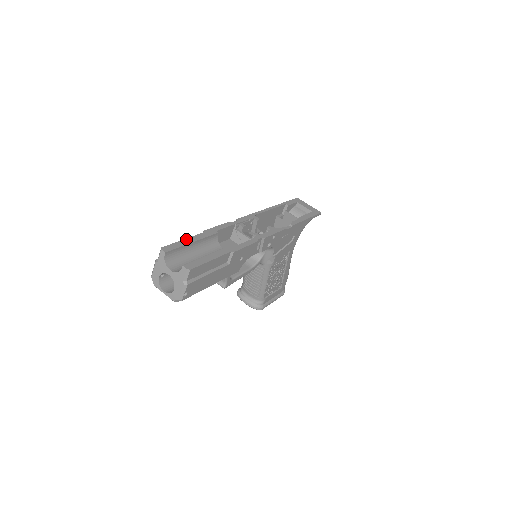
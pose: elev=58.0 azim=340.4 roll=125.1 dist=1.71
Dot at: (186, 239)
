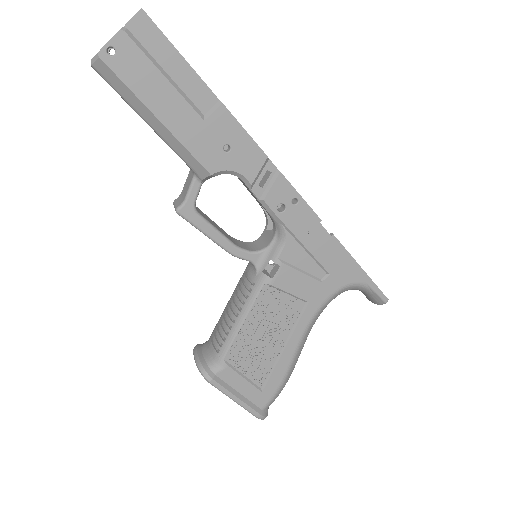
Dot at: occluded
